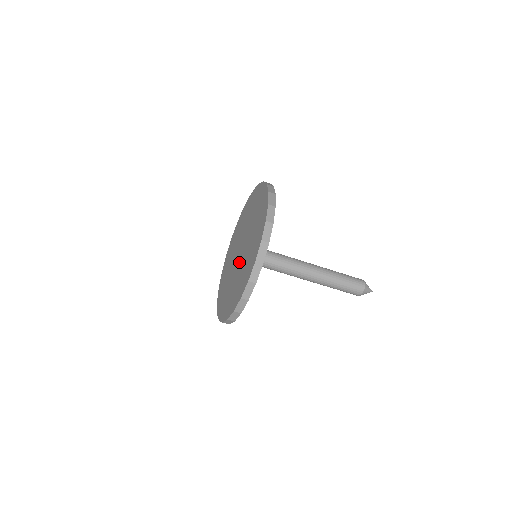
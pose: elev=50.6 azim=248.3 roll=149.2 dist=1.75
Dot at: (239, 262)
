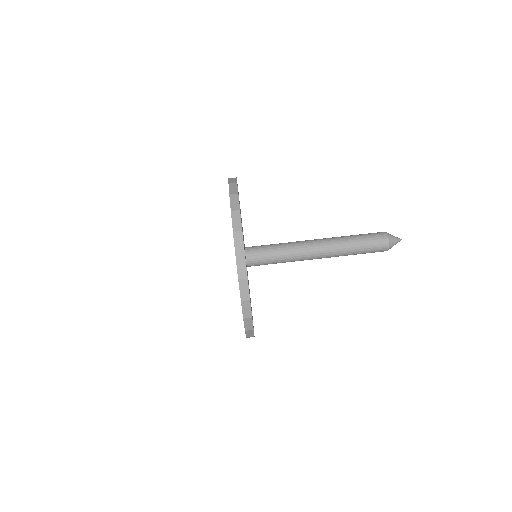
Dot at: occluded
